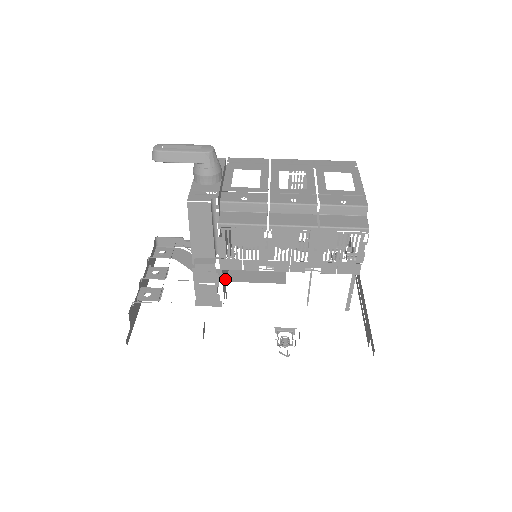
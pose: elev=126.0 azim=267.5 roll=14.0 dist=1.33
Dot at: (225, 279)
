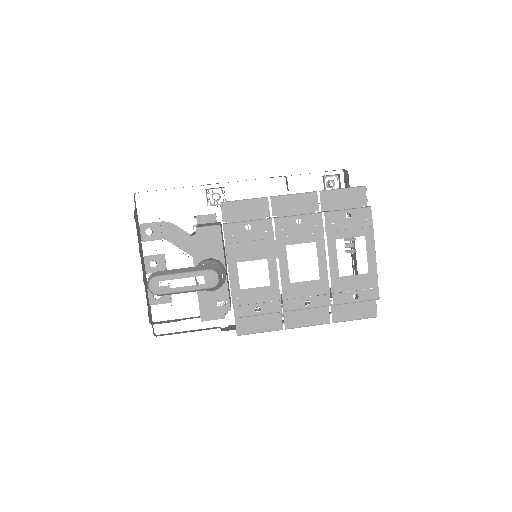
Dot at: occluded
